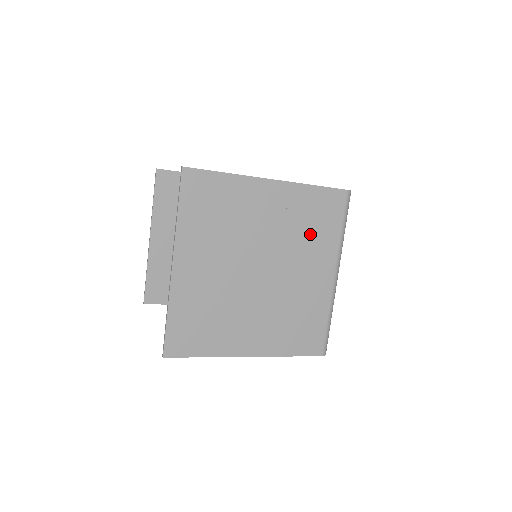
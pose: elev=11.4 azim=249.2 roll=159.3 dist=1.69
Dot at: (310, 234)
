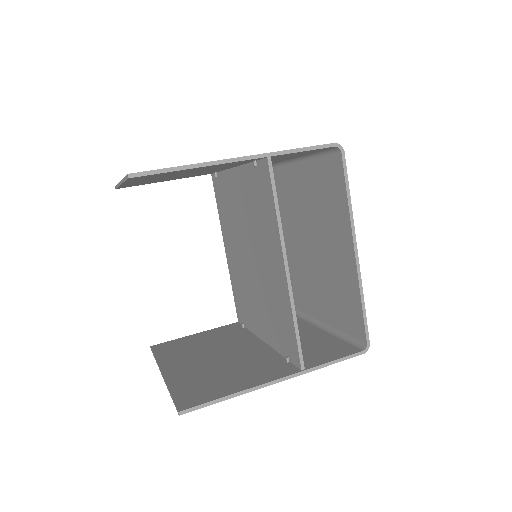
Dot at: occluded
